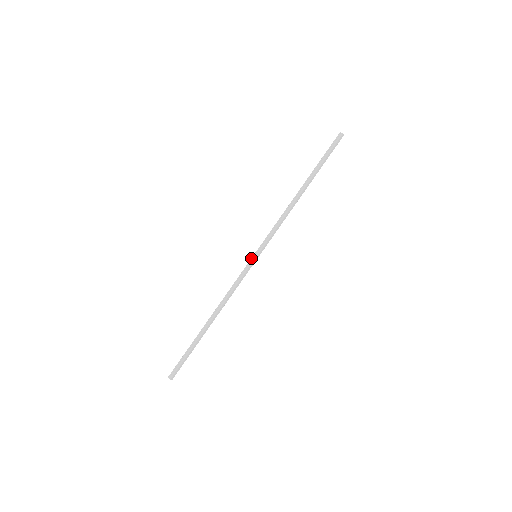
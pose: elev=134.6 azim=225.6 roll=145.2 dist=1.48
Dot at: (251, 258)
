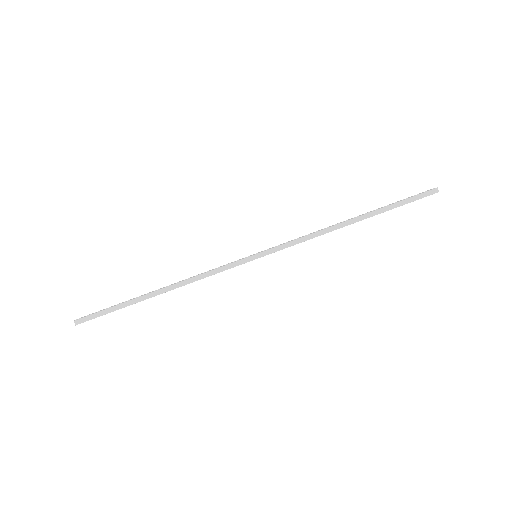
Dot at: (250, 255)
